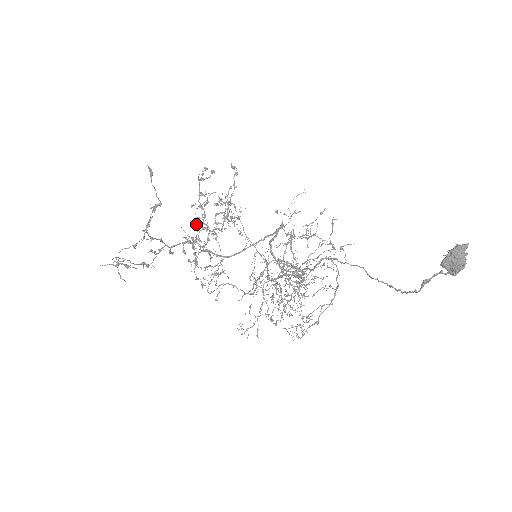
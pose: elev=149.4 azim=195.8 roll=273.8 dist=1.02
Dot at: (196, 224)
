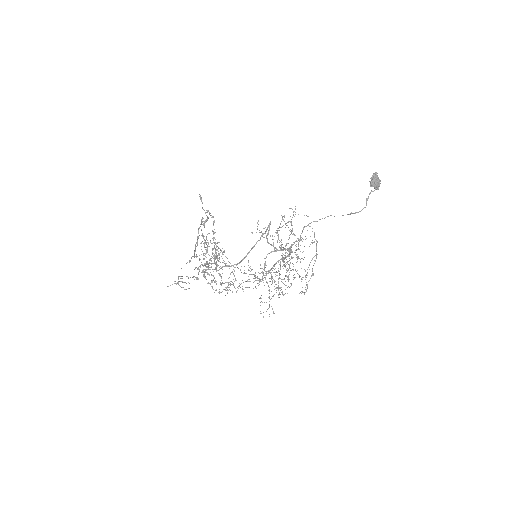
Dot at: (204, 258)
